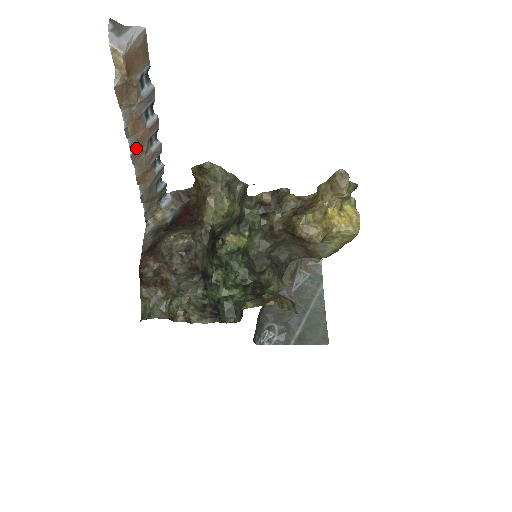
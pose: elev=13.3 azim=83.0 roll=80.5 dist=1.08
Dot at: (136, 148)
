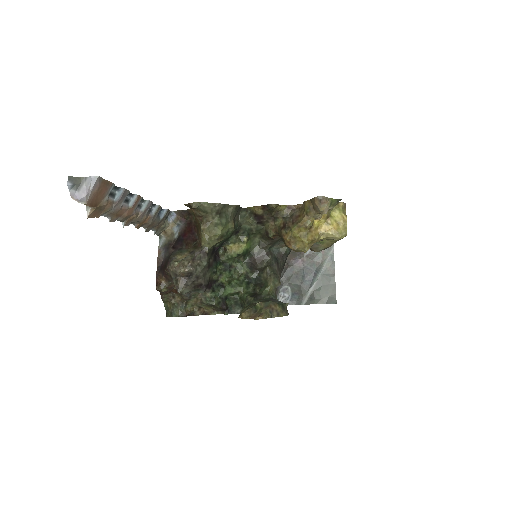
Dot at: (126, 219)
